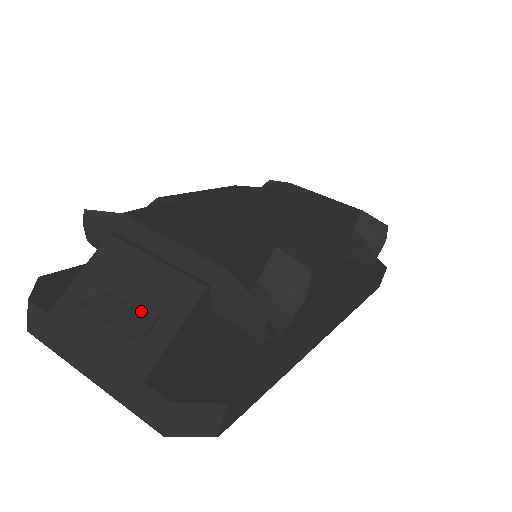
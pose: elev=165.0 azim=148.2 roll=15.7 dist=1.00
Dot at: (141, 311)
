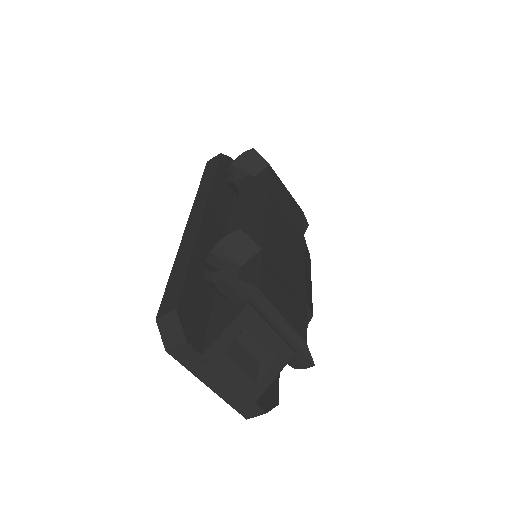
Dot at: (254, 357)
